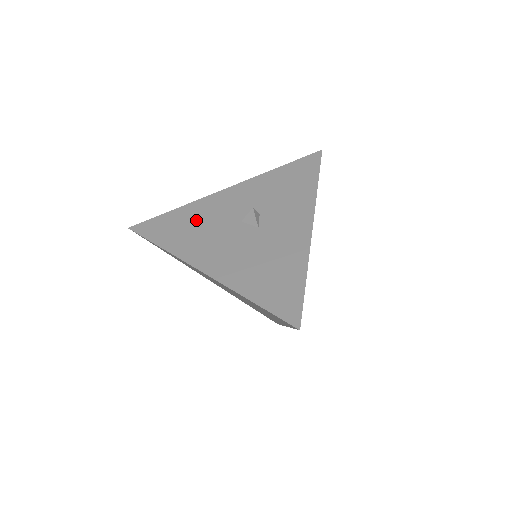
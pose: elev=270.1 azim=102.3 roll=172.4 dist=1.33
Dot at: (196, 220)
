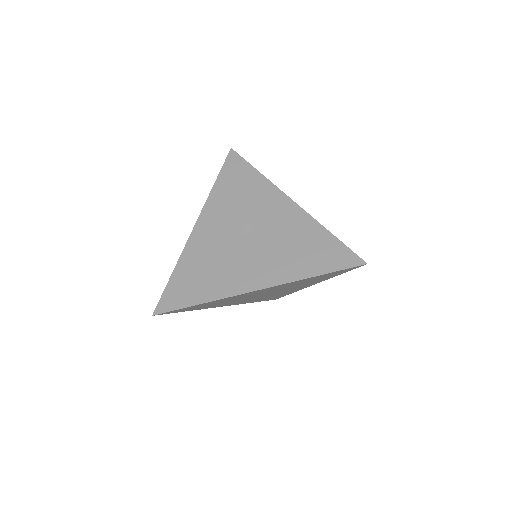
Dot at: (203, 264)
